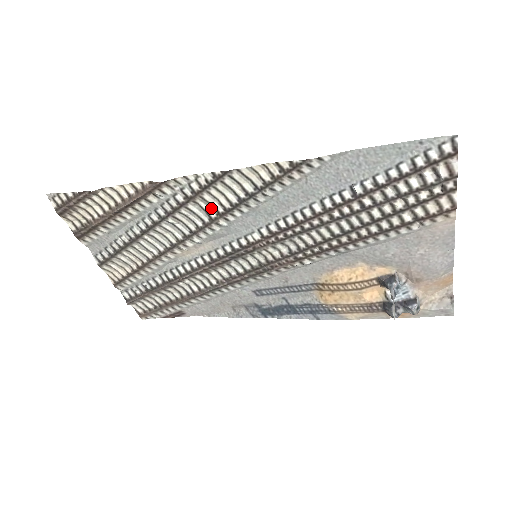
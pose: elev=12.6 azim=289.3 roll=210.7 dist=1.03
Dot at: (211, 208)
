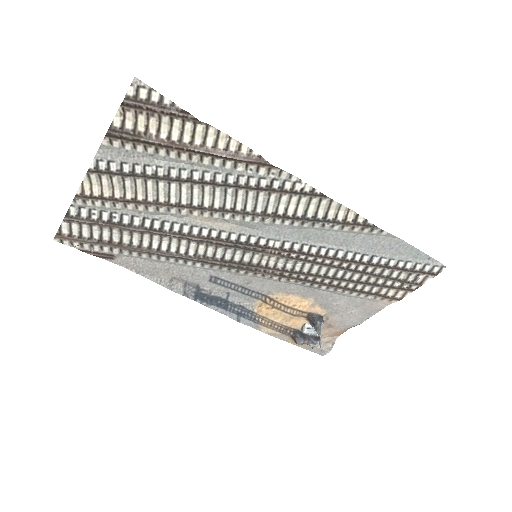
Dot at: (274, 206)
